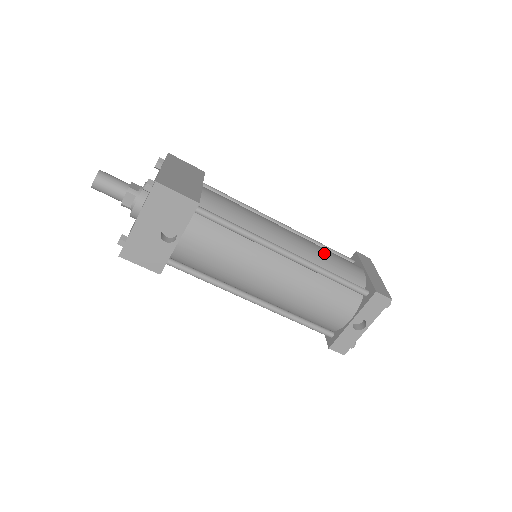
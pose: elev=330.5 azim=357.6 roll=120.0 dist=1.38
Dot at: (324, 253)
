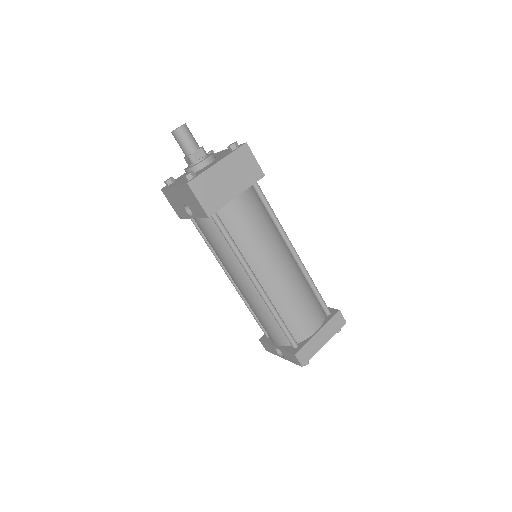
Dot at: (294, 300)
